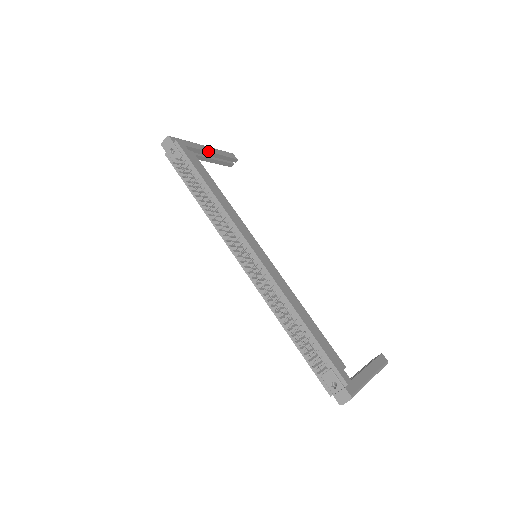
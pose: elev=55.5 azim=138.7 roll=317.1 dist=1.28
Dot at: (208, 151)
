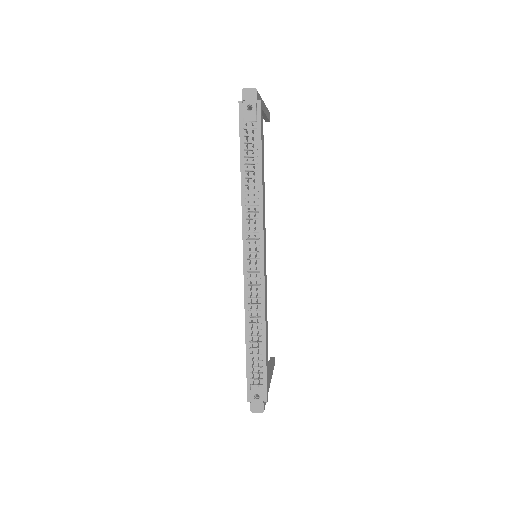
Dot at: (264, 111)
